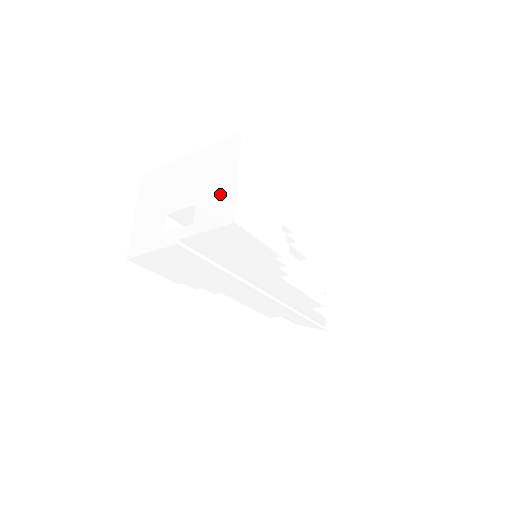
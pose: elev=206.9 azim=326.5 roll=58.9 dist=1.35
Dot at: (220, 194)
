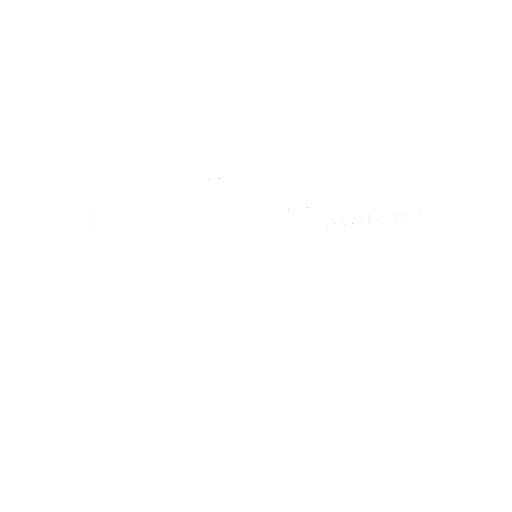
Dot at: occluded
